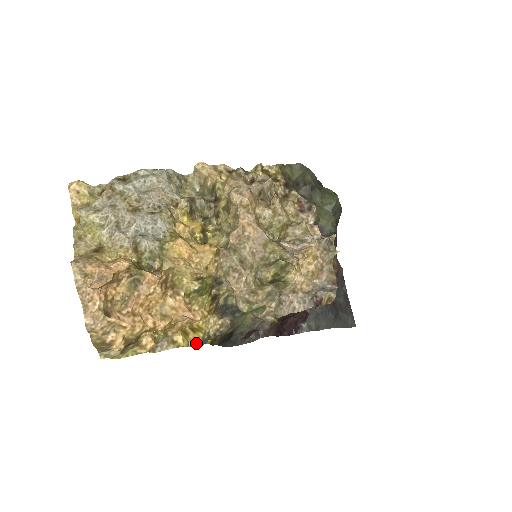
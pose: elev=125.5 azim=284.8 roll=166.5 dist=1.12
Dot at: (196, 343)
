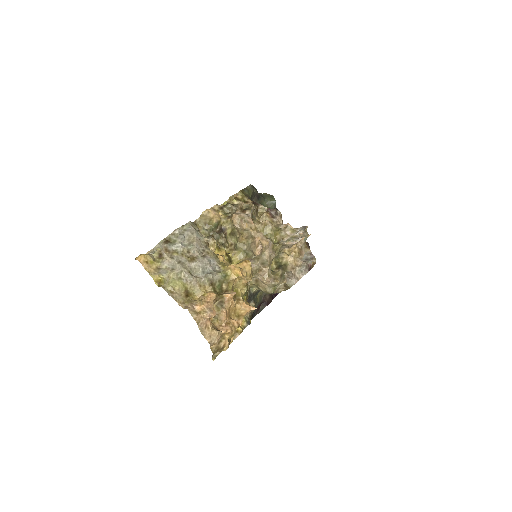
Dot at: (245, 326)
